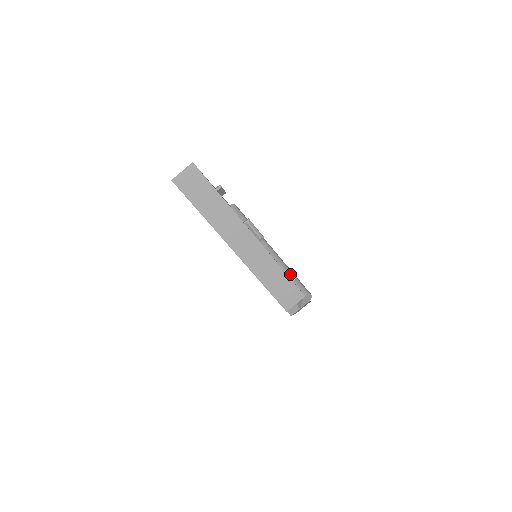
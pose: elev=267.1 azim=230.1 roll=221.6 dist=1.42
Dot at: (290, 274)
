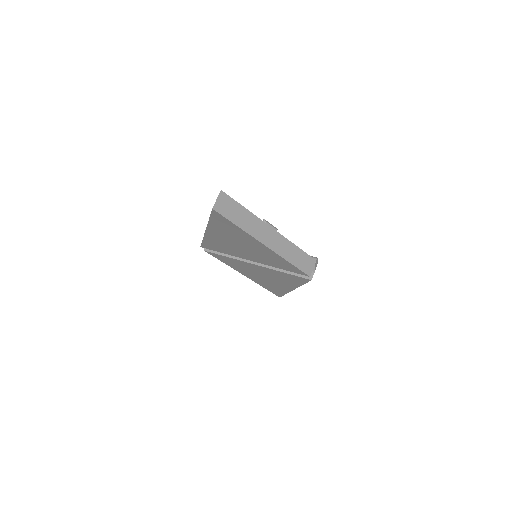
Dot at: occluded
